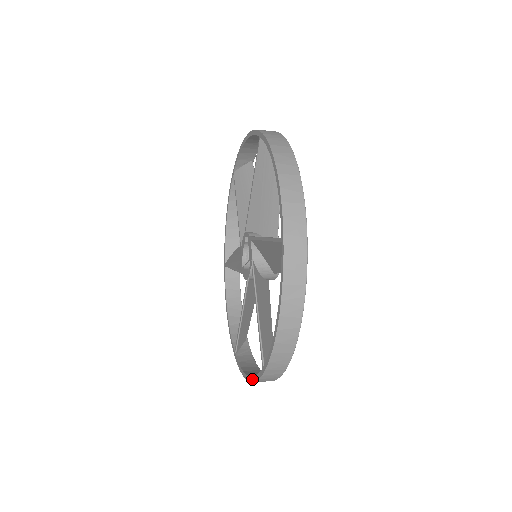
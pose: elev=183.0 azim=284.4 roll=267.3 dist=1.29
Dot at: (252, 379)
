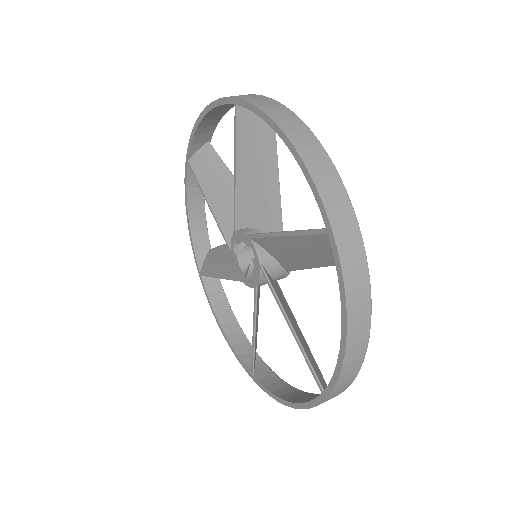
Dot at: (231, 348)
